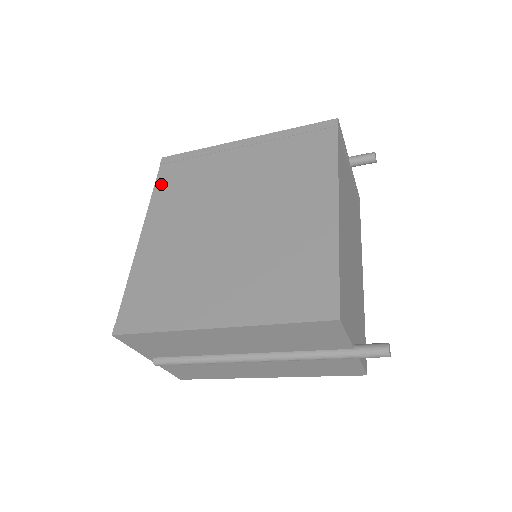
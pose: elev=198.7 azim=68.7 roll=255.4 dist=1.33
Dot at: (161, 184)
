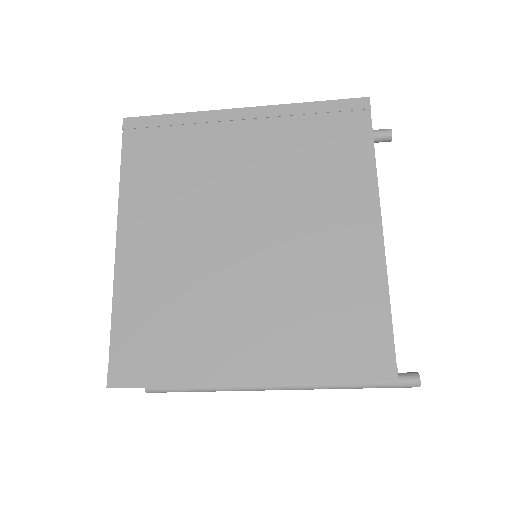
Dot at: (131, 163)
